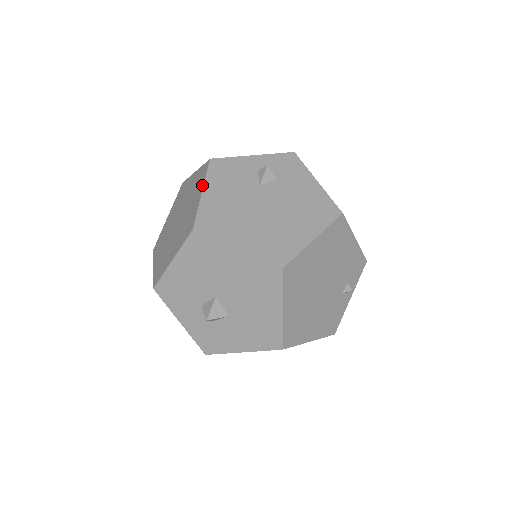
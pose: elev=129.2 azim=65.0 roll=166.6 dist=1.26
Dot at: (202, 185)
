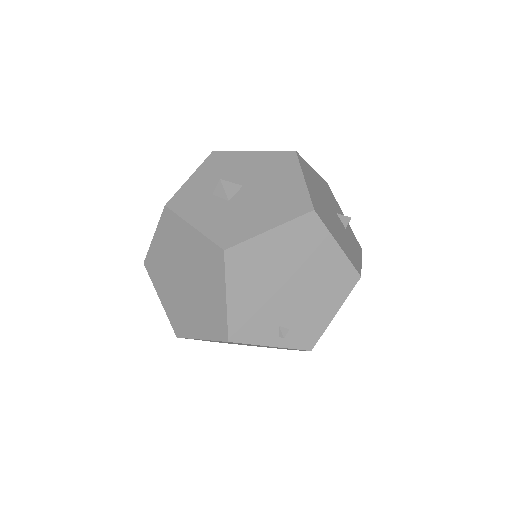
Dot at: occluded
